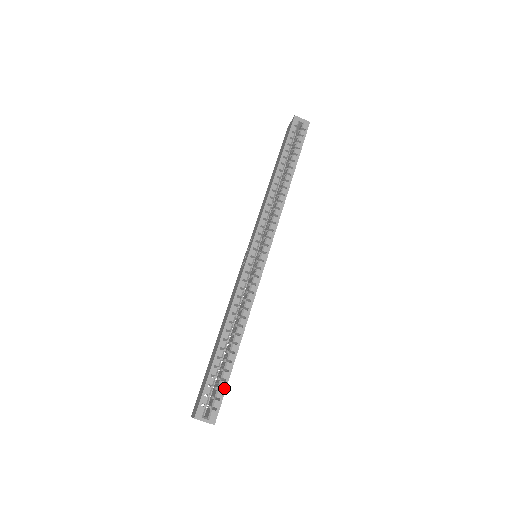
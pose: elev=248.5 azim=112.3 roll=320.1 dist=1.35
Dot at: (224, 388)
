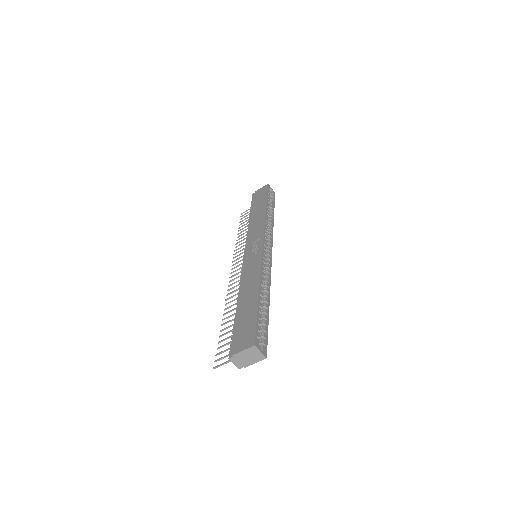
Dot at: (267, 332)
